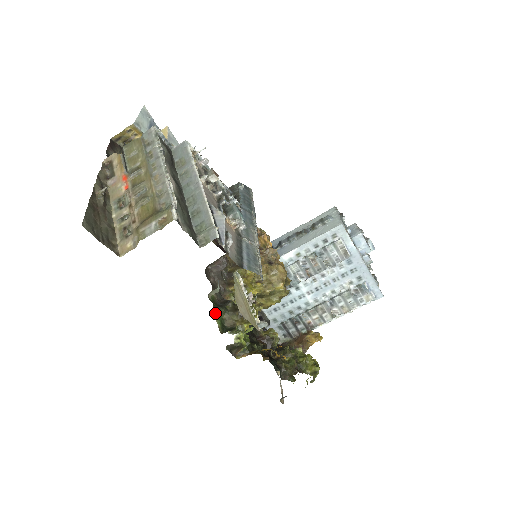
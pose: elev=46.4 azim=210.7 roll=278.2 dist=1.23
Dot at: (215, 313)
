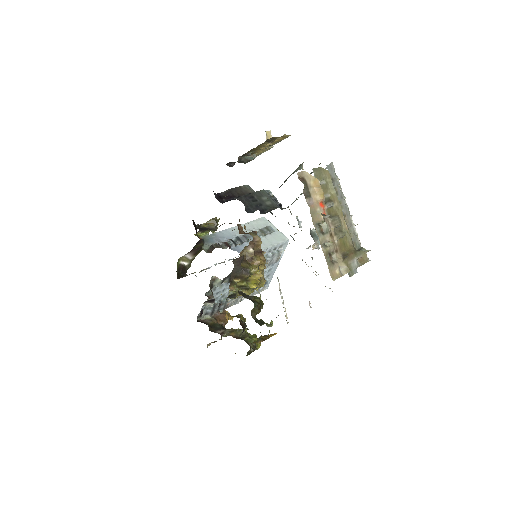
Dot at: occluded
